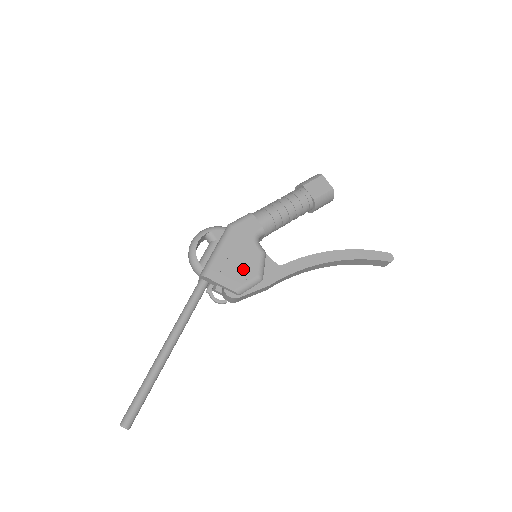
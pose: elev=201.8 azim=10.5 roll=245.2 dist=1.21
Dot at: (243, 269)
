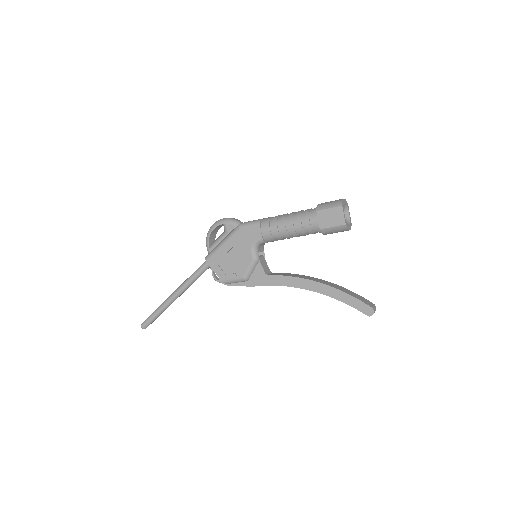
Dot at: (234, 267)
